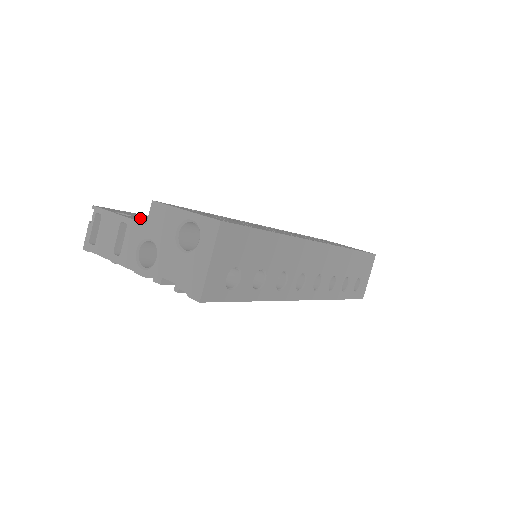
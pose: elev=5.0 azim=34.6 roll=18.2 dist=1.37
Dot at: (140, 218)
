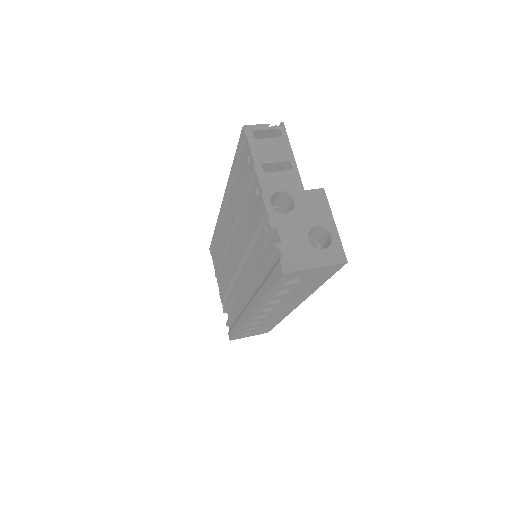
Dot at: occluded
